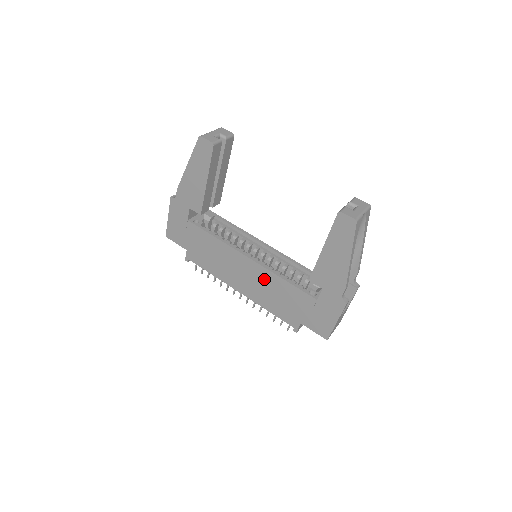
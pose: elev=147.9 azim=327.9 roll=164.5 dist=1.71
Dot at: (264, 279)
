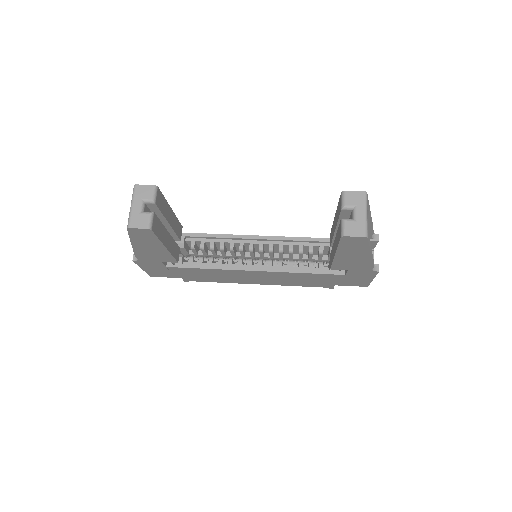
Dot at: (280, 276)
